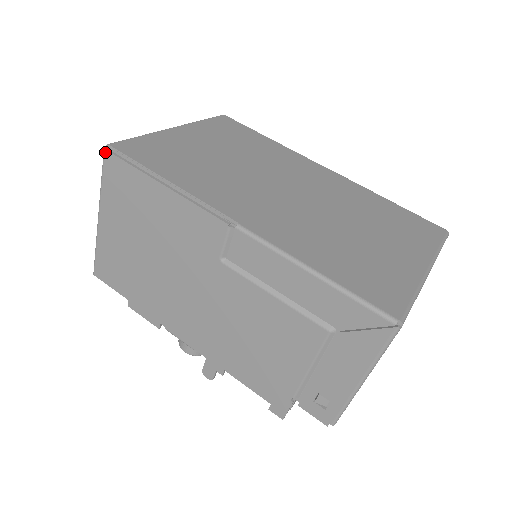
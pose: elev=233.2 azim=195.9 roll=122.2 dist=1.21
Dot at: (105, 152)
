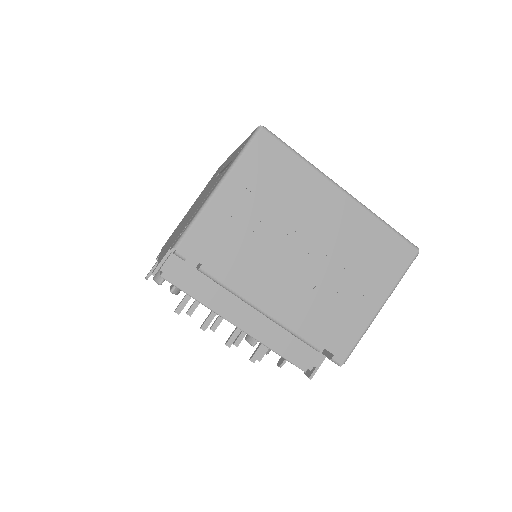
Dot at: occluded
